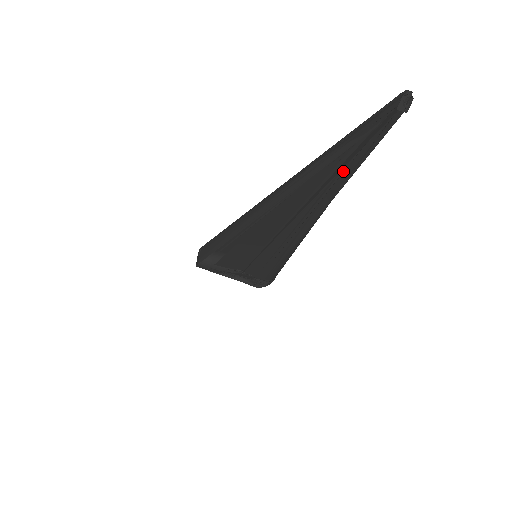
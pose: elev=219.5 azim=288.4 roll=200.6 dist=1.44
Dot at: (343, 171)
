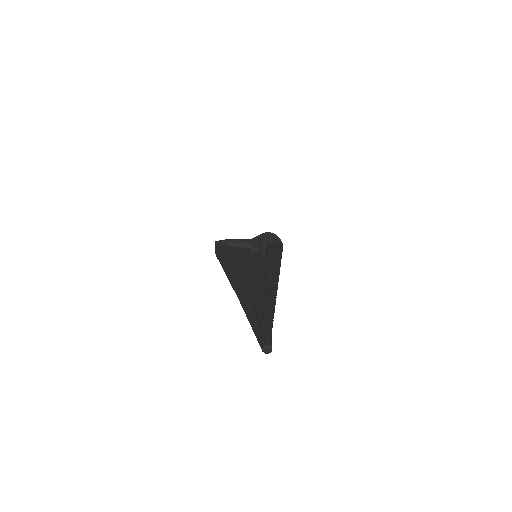
Dot at: occluded
